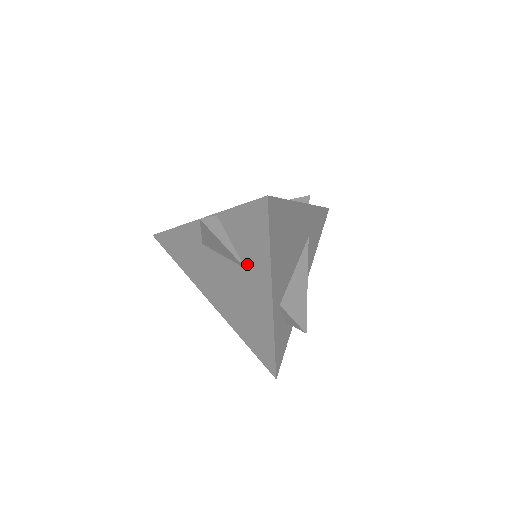
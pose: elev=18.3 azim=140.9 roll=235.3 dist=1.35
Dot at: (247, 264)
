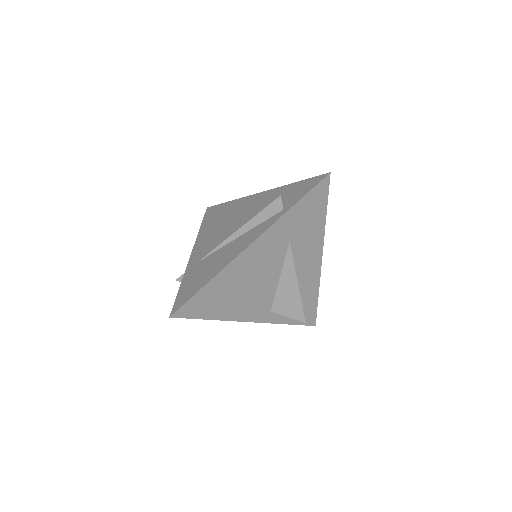
Dot at: occluded
